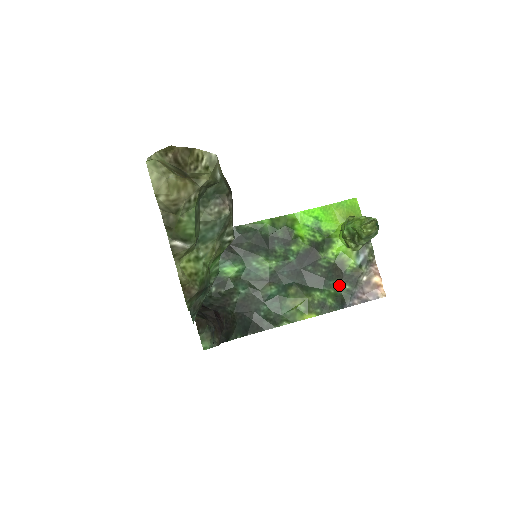
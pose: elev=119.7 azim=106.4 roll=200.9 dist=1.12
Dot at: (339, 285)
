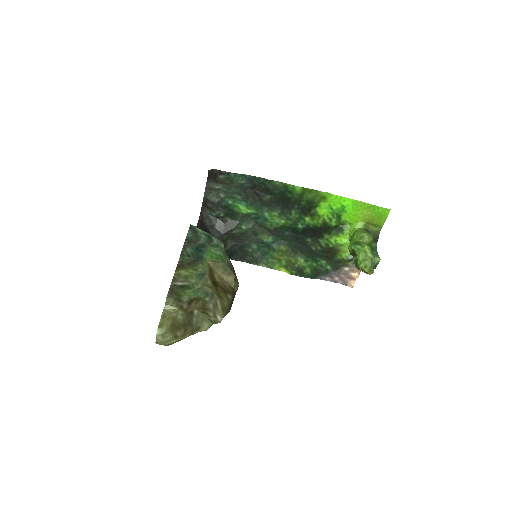
Dot at: (323, 263)
